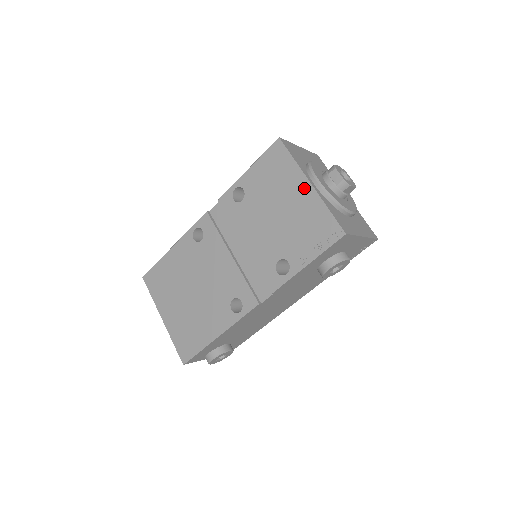
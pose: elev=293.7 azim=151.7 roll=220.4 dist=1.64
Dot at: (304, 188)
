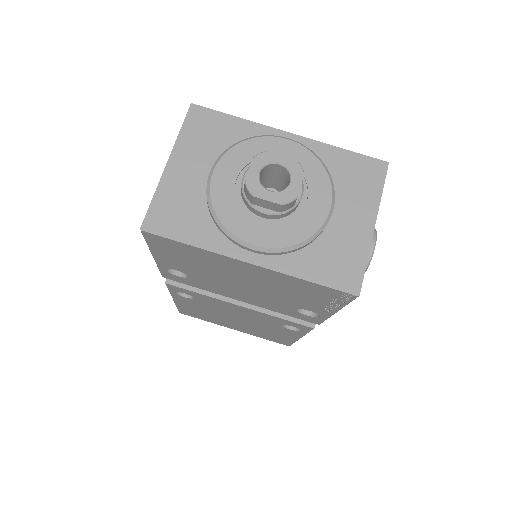
Dot at: (247, 268)
